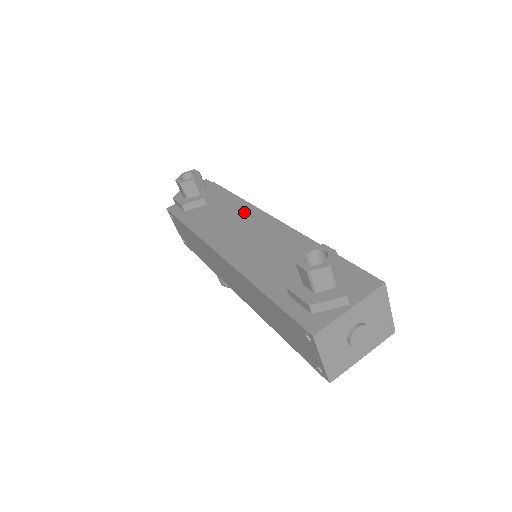
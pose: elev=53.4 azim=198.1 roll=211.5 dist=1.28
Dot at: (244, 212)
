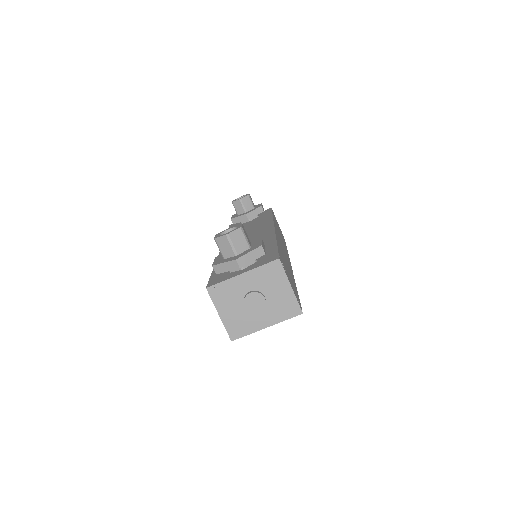
Dot at: (263, 223)
